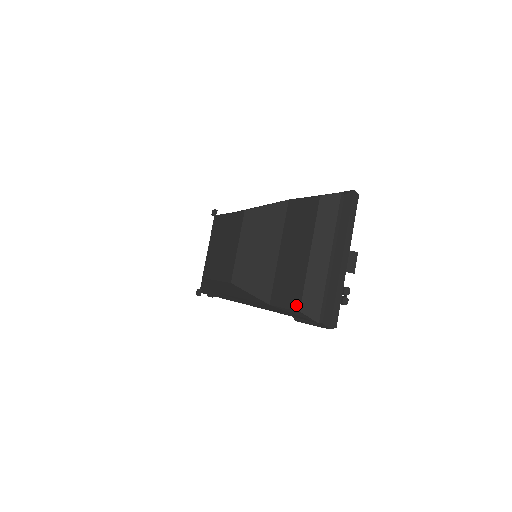
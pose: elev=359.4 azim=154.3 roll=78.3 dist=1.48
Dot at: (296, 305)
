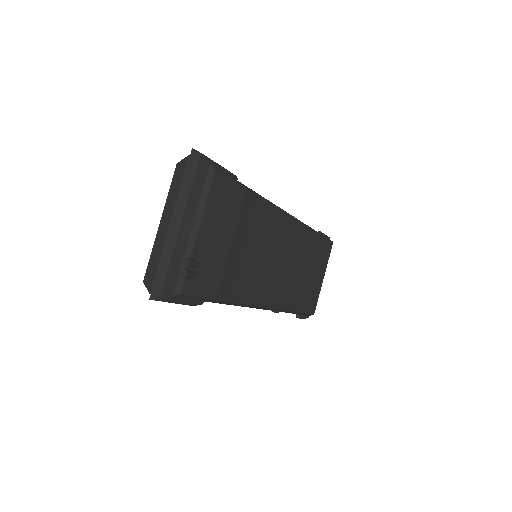
Dot at: occluded
